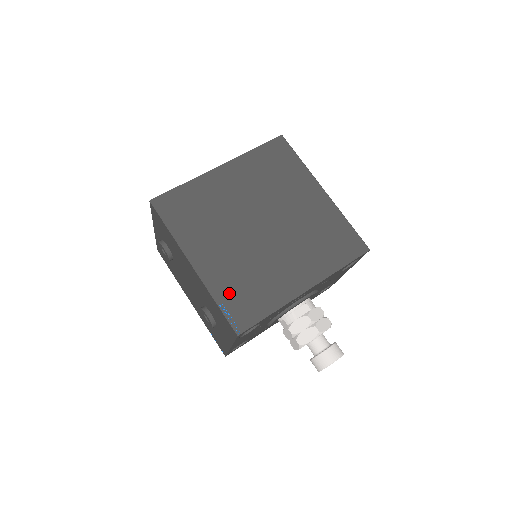
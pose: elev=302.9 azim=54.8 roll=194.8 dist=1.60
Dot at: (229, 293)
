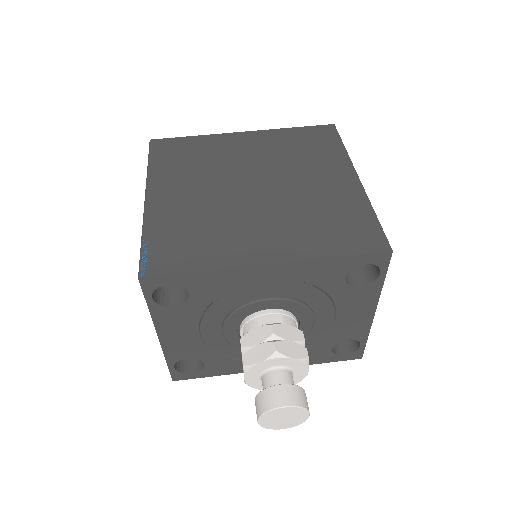
Dot at: (164, 233)
